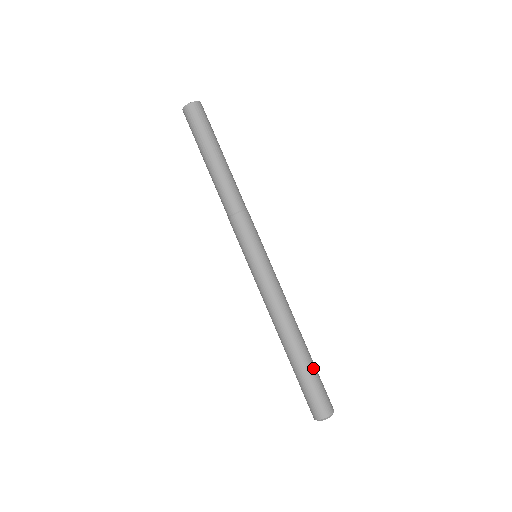
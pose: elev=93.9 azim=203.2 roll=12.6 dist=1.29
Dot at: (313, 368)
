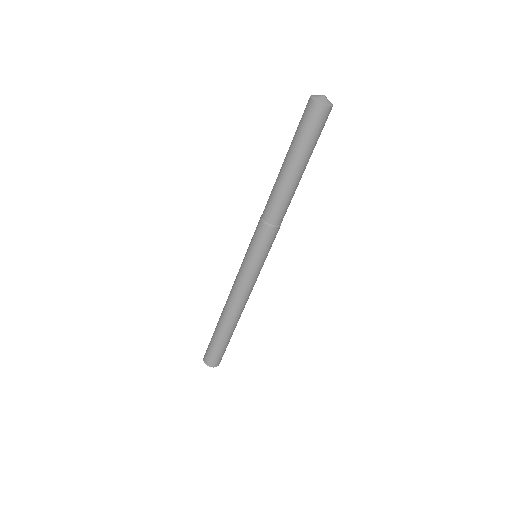
Dot at: (224, 342)
